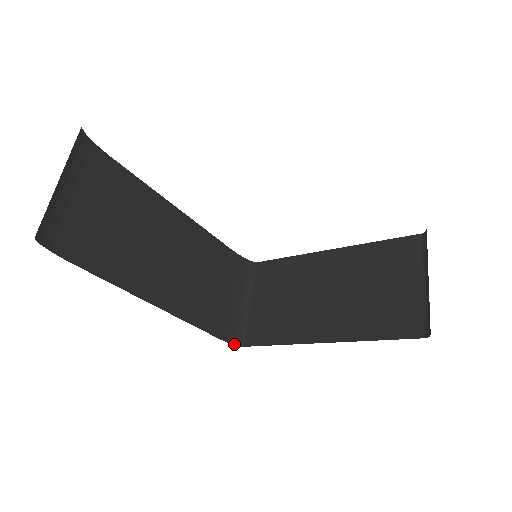
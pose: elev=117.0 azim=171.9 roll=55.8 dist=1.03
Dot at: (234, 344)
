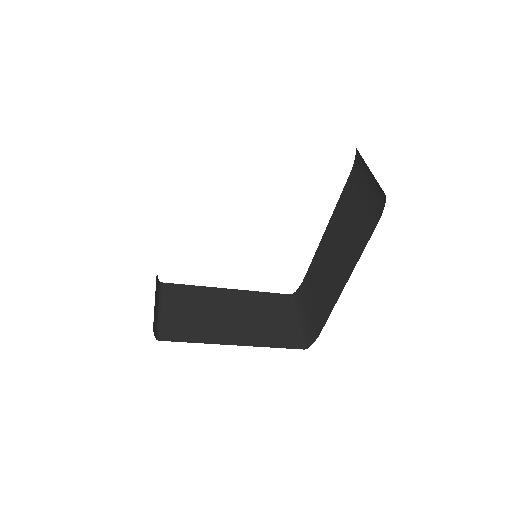
Dot at: (154, 335)
